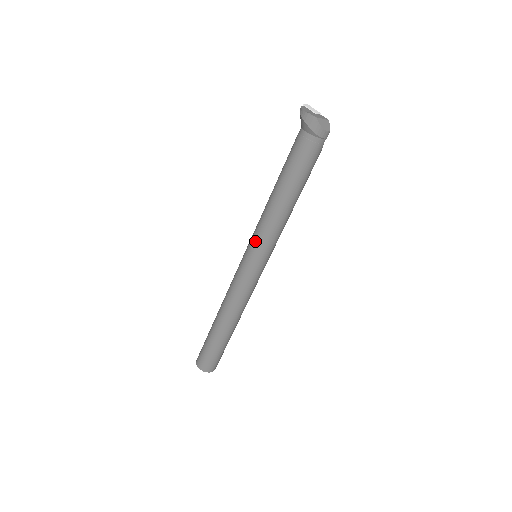
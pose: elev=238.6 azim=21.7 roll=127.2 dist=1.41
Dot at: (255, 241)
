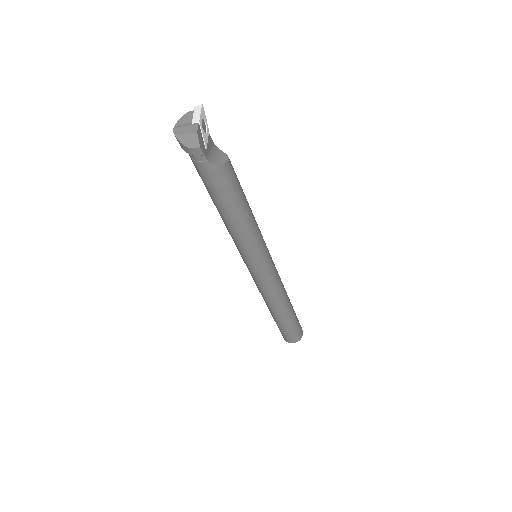
Dot at: occluded
